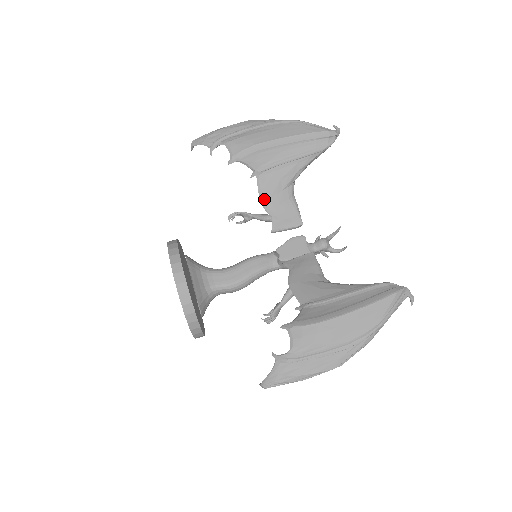
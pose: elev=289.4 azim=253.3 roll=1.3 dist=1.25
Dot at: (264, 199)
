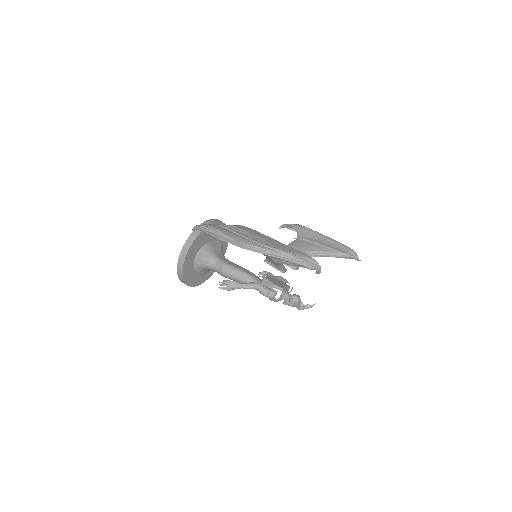
Dot at: occluded
